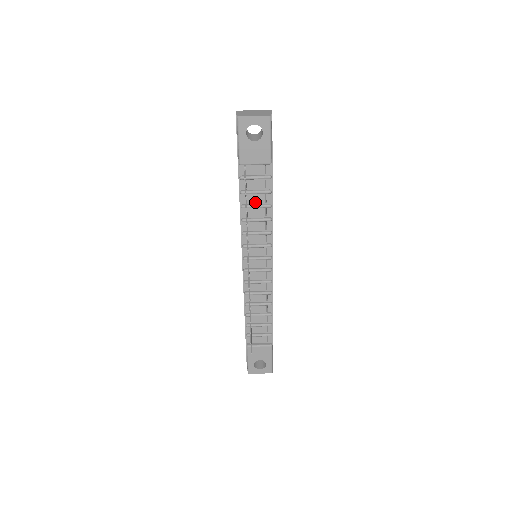
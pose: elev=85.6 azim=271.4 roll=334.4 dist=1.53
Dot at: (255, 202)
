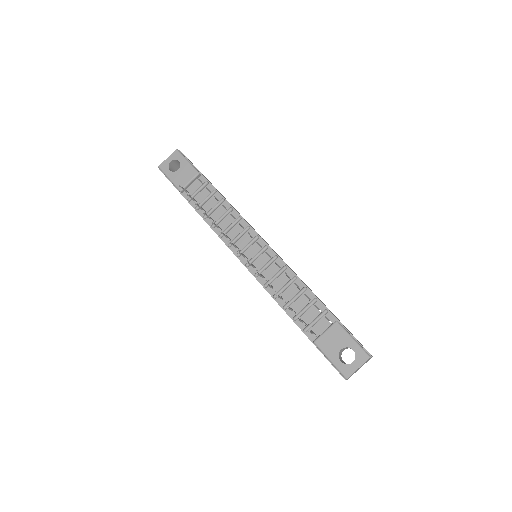
Dot at: (211, 207)
